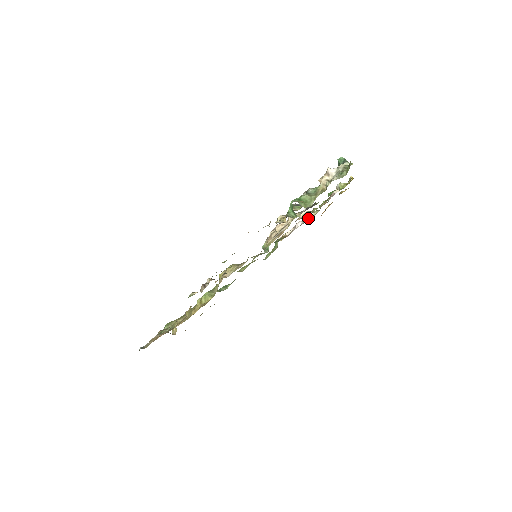
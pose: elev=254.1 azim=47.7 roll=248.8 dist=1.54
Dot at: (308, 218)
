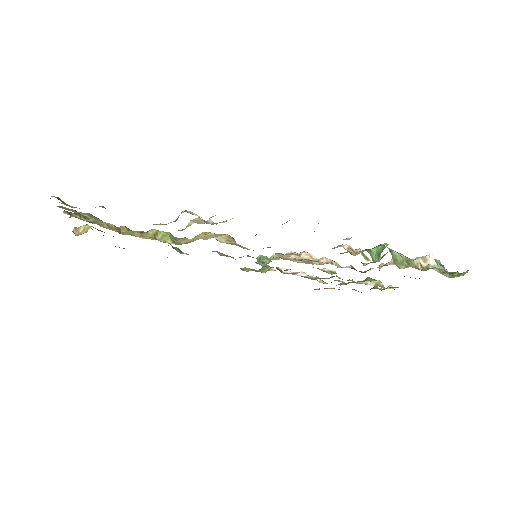
Dot at: (320, 278)
